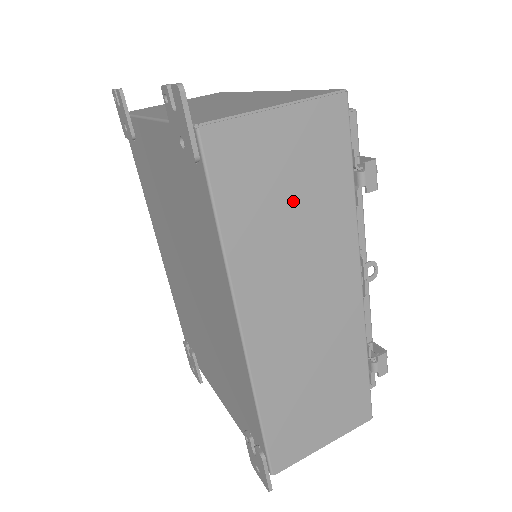
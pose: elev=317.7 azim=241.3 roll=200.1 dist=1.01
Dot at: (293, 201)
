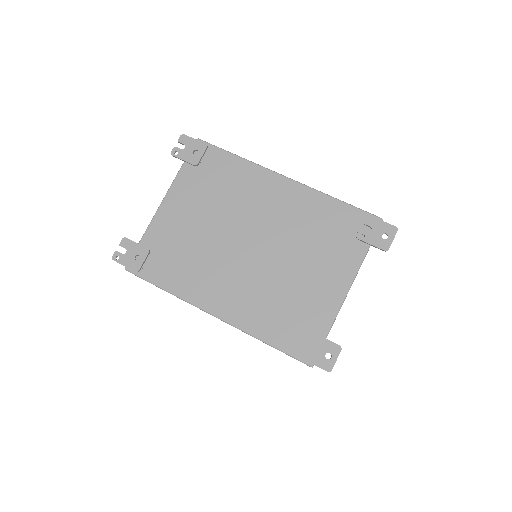
Dot at: occluded
